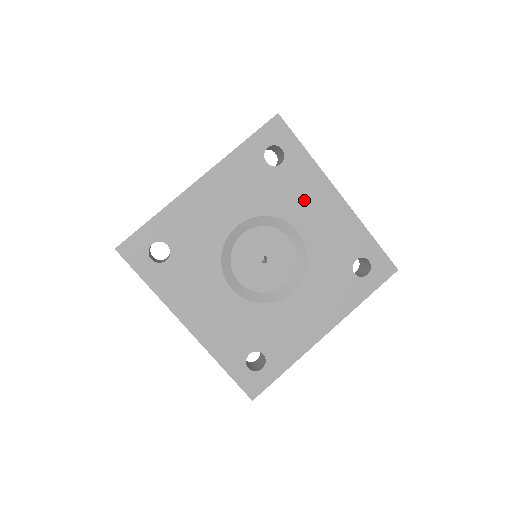
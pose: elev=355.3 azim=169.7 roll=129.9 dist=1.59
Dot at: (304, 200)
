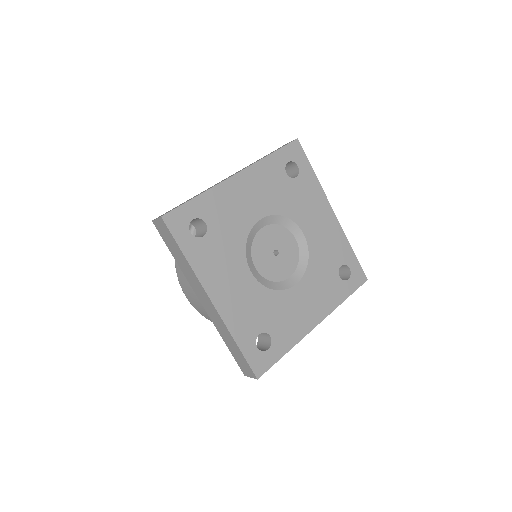
Dot at: (310, 210)
